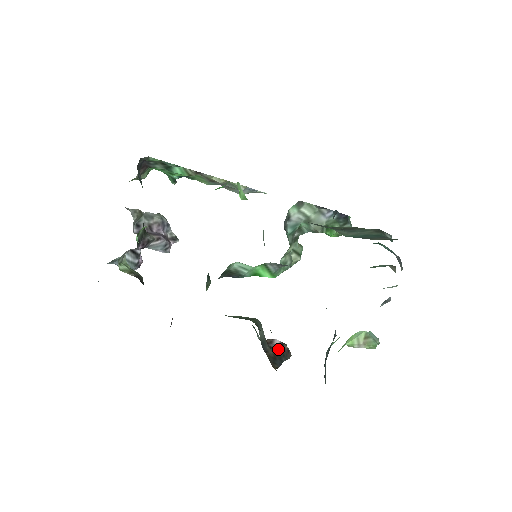
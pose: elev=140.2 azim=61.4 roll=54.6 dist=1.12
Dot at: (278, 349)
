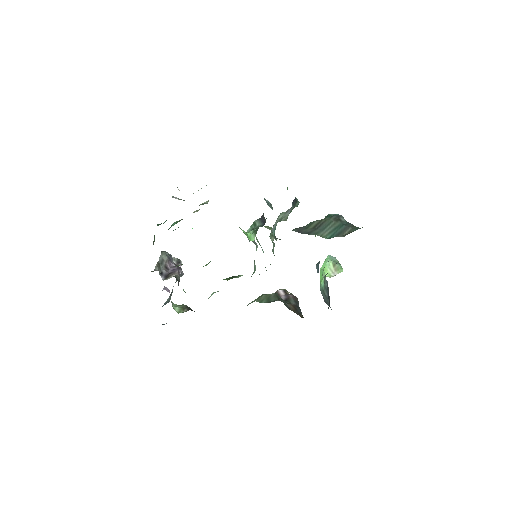
Dot at: (289, 300)
